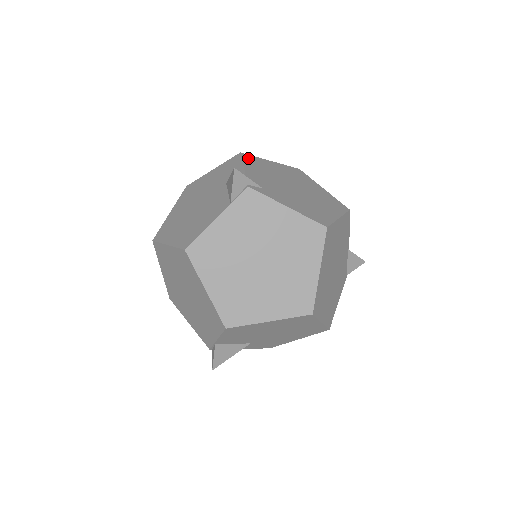
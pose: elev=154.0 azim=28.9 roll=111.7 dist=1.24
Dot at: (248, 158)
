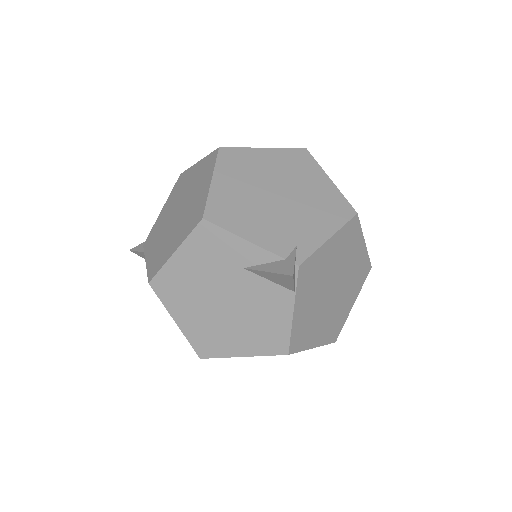
Dot at: (217, 216)
